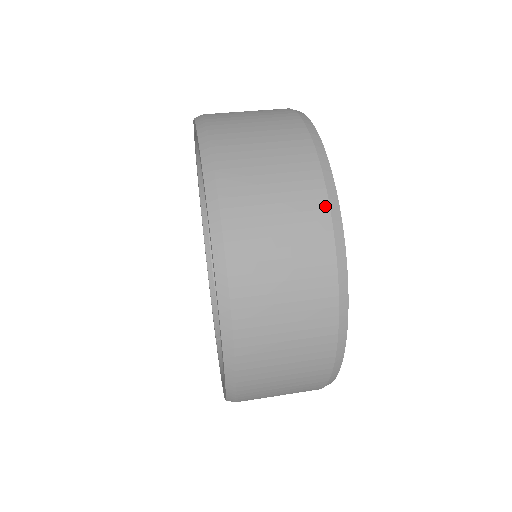
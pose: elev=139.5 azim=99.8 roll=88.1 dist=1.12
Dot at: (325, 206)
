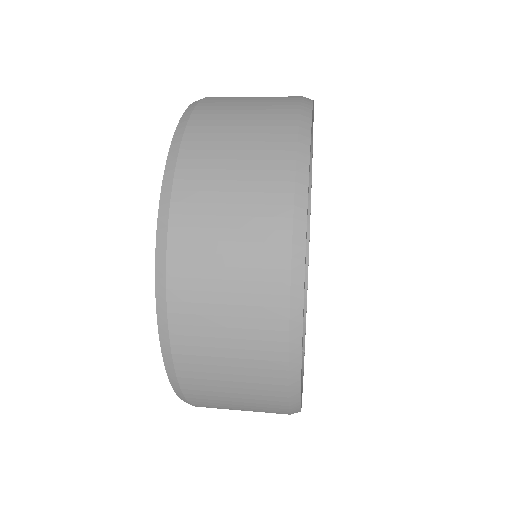
Dot at: (289, 189)
